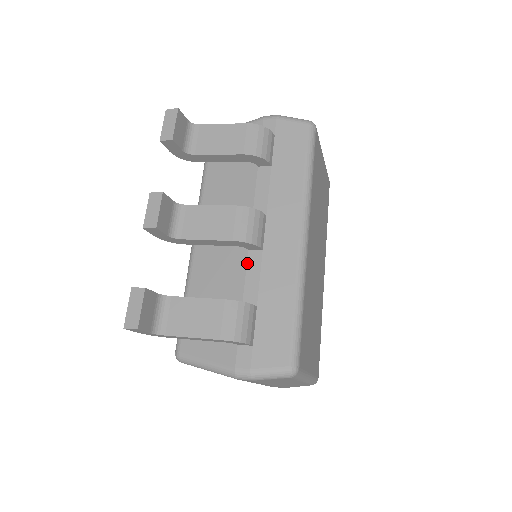
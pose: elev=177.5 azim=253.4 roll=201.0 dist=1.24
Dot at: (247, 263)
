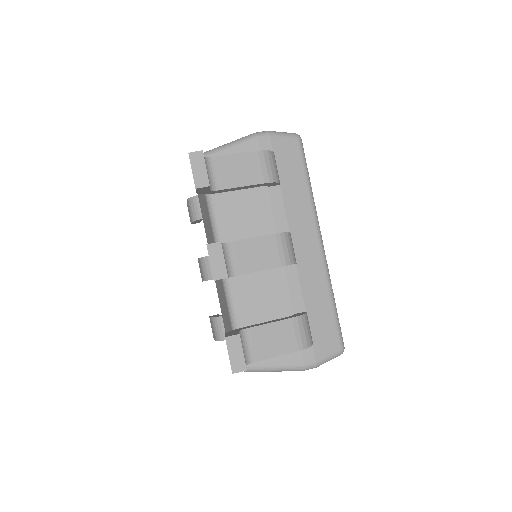
Dot at: (286, 278)
